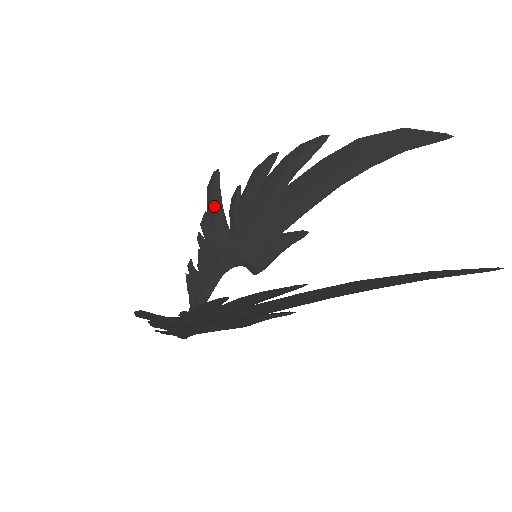
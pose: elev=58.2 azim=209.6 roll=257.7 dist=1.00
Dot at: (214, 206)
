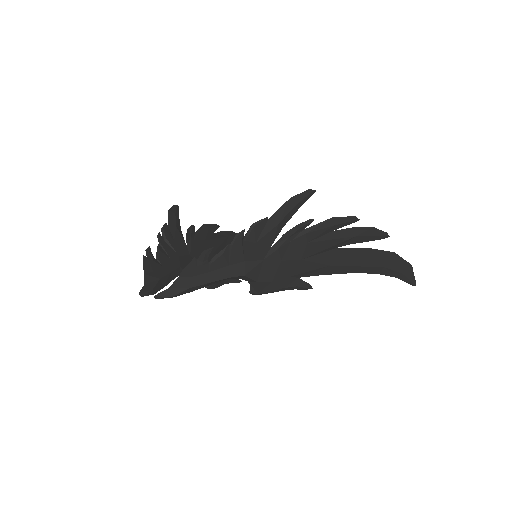
Dot at: (176, 224)
